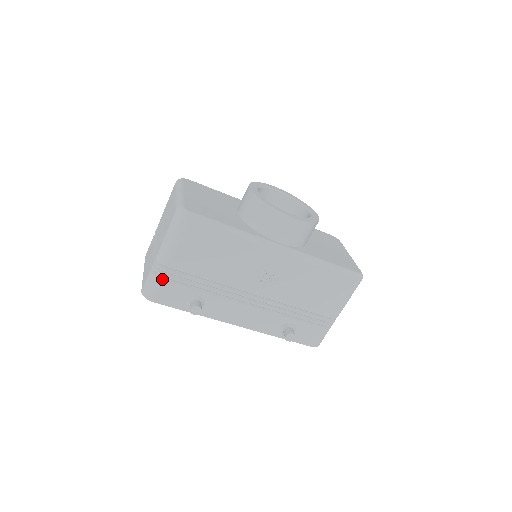
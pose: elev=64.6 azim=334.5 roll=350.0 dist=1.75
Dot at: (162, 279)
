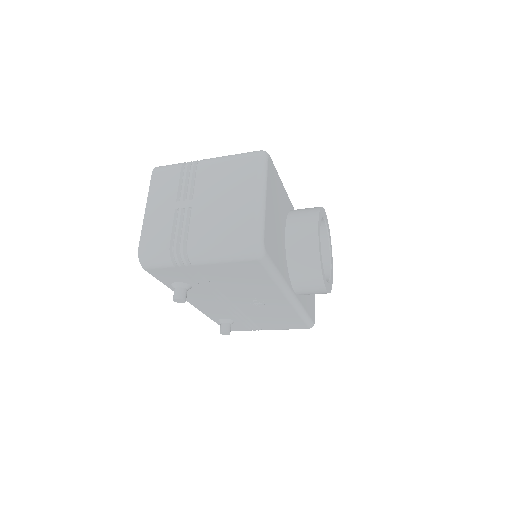
Dot at: (175, 266)
